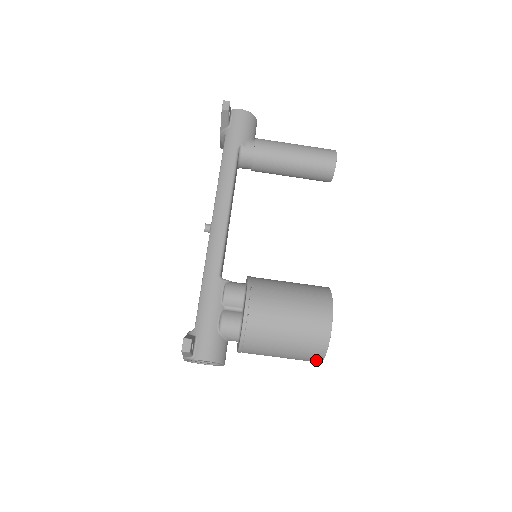
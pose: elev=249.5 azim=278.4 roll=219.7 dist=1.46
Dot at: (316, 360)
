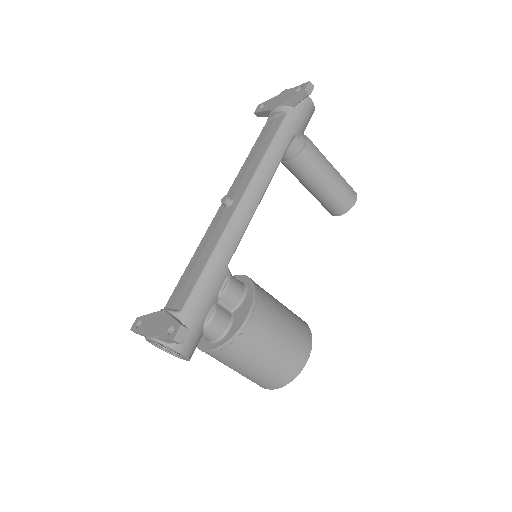
Dot at: (266, 387)
